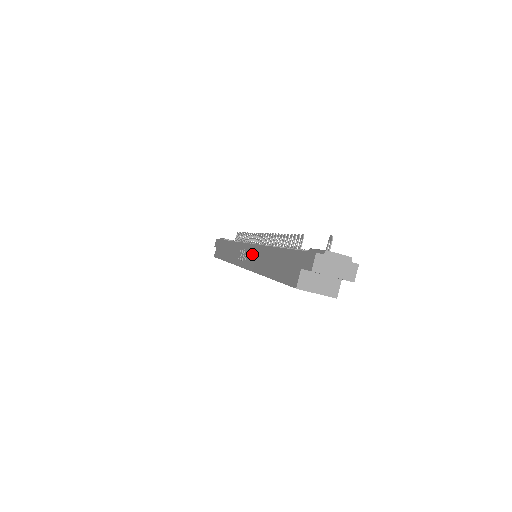
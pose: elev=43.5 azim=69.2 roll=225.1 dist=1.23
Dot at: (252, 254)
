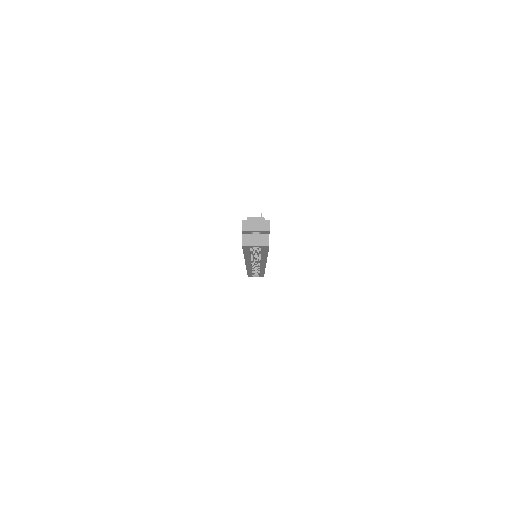
Dot at: occluded
